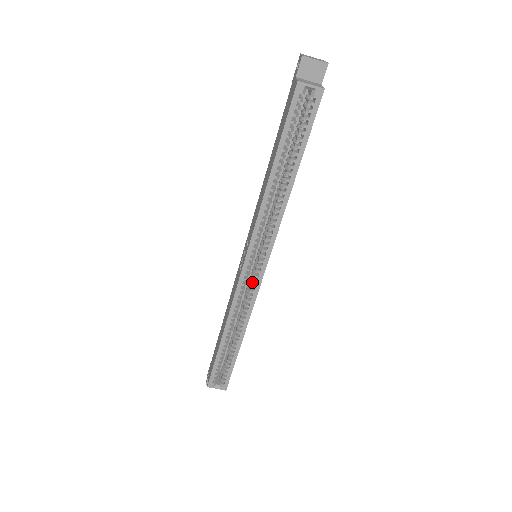
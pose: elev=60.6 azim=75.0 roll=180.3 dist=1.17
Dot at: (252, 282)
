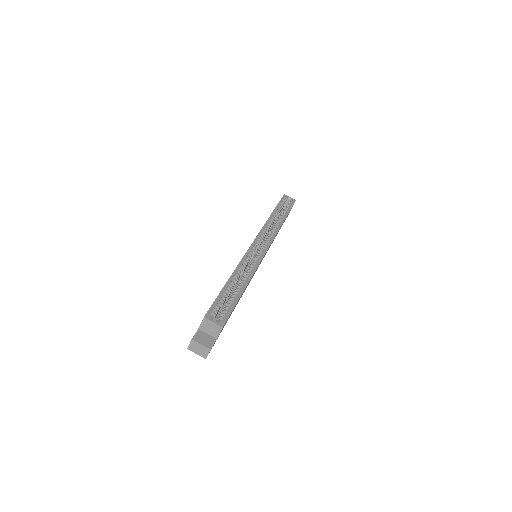
Dot at: occluded
